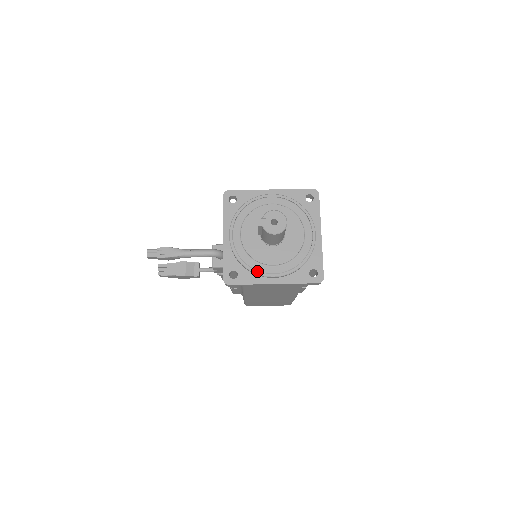
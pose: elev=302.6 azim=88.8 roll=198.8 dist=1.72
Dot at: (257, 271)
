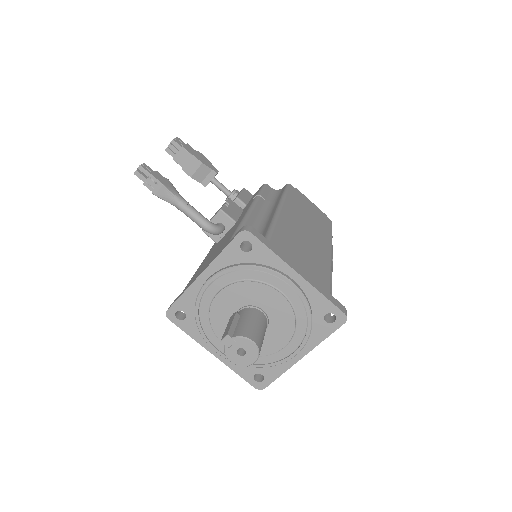
Dot at: (205, 335)
